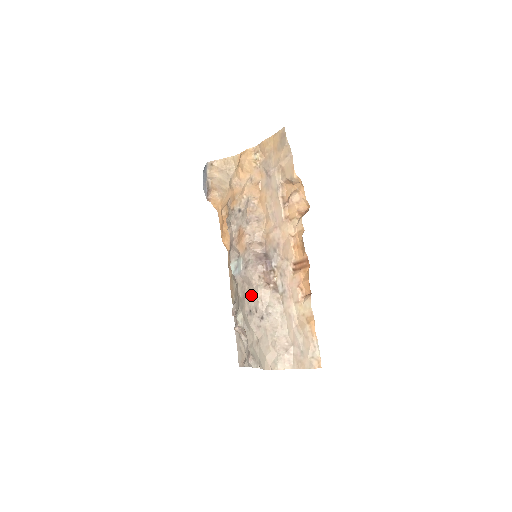
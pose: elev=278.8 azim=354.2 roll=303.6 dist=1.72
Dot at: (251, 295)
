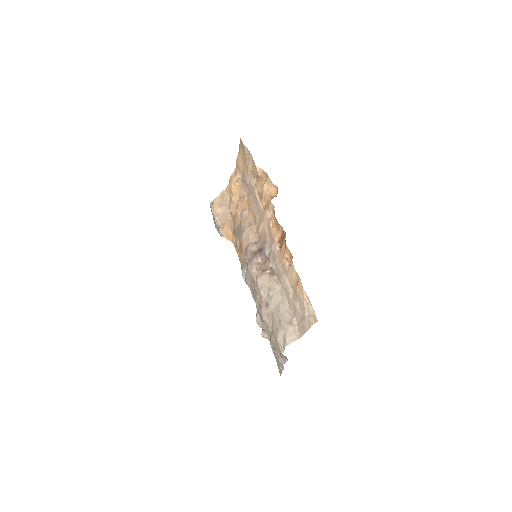
Dot at: (255, 289)
